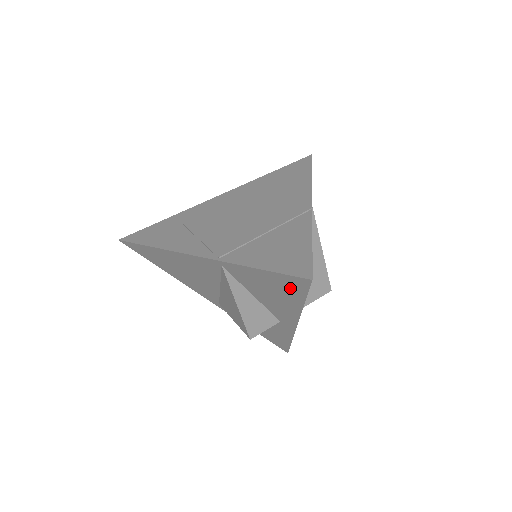
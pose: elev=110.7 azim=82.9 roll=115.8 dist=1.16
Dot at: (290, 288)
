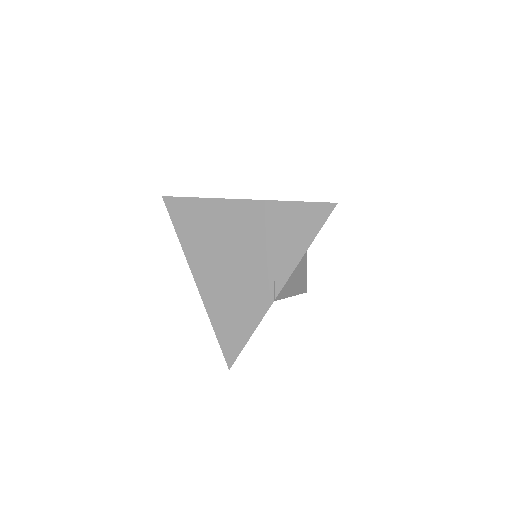
Dot at: occluded
